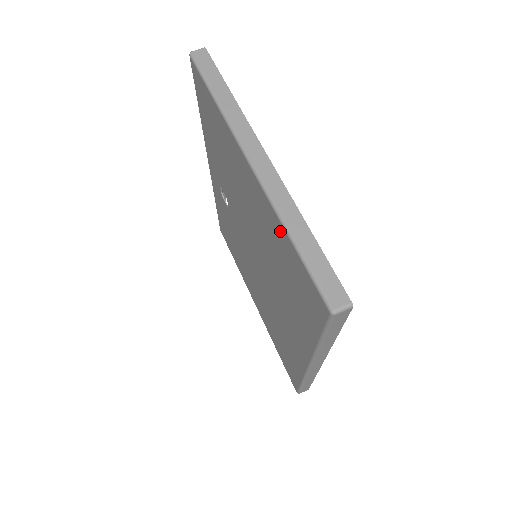
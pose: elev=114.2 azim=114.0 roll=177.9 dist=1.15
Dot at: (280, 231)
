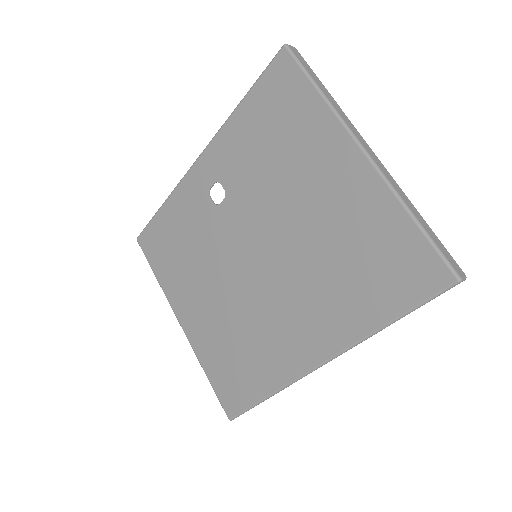
Dot at: (391, 213)
